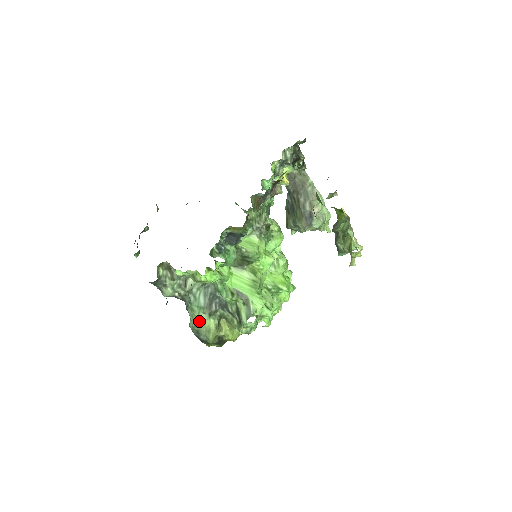
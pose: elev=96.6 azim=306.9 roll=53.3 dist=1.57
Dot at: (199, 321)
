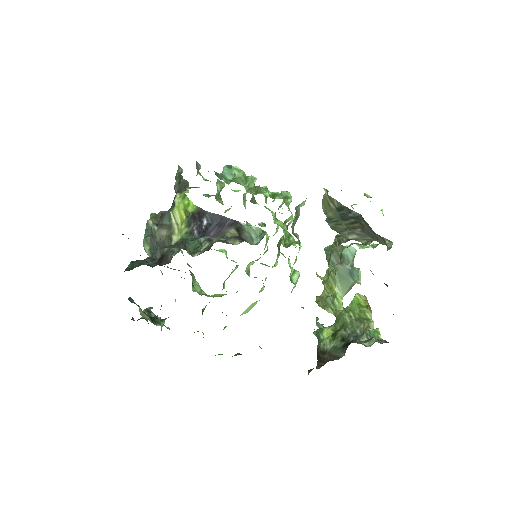
Dot at: occluded
